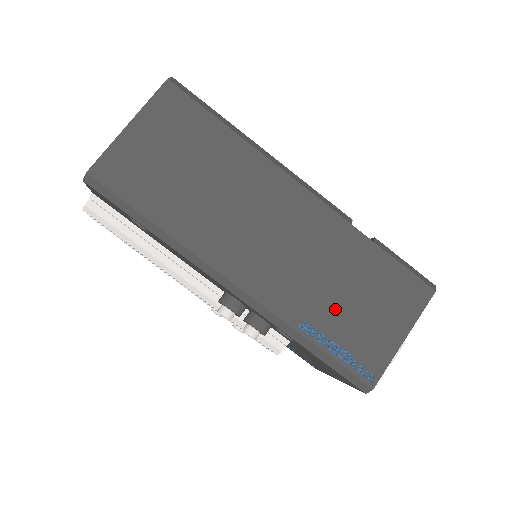
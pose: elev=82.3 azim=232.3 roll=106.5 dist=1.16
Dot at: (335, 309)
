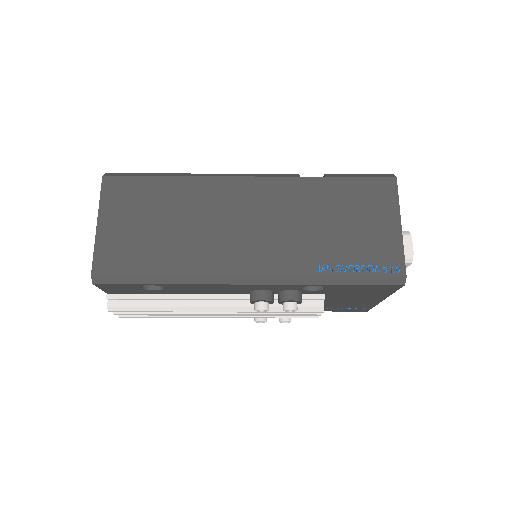
Dot at: (334, 241)
